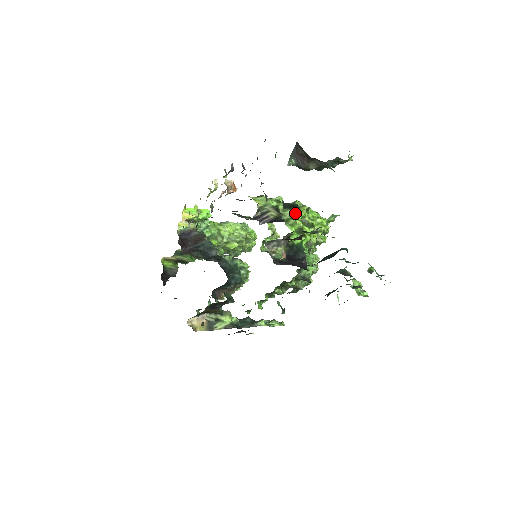
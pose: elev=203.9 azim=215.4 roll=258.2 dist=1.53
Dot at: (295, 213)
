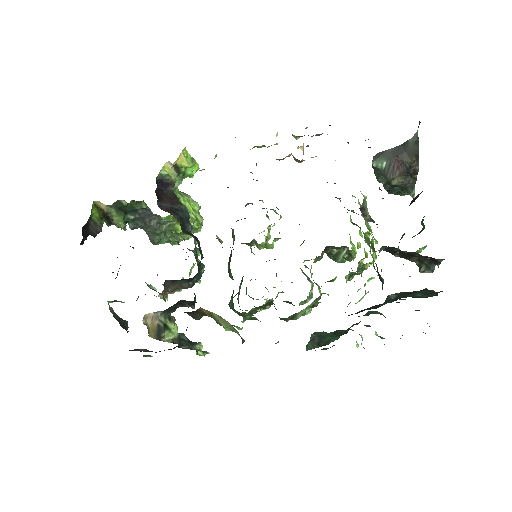
Dot at: (368, 225)
